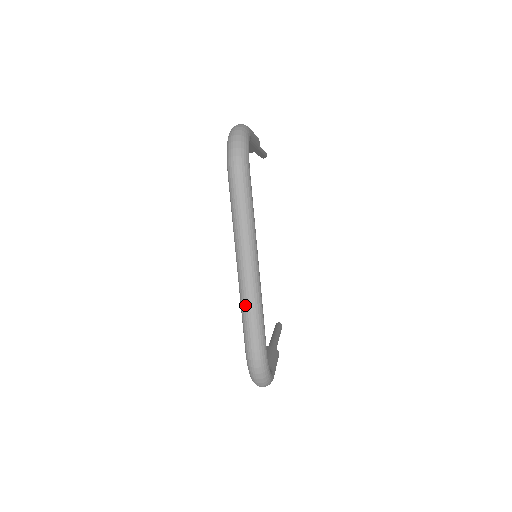
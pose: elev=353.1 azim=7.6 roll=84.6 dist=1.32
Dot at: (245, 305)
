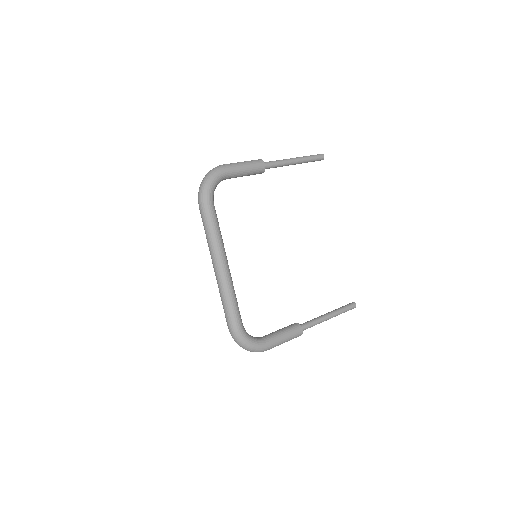
Dot at: (220, 295)
